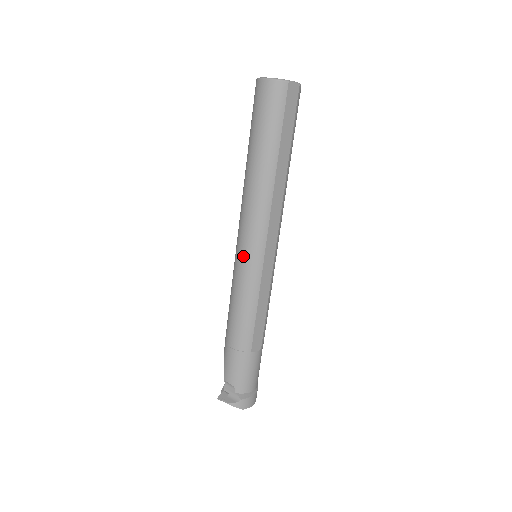
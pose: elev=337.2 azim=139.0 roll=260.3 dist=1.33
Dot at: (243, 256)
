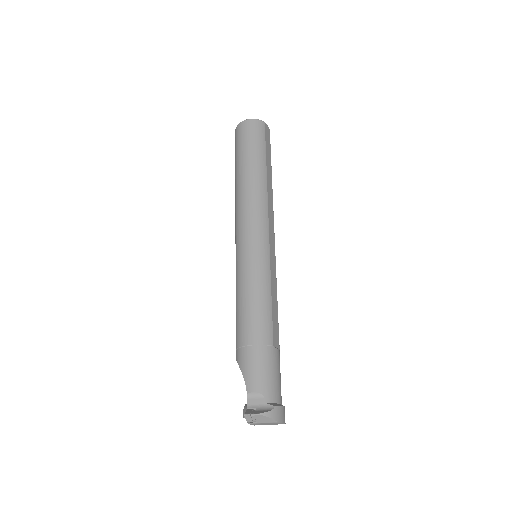
Dot at: (250, 245)
